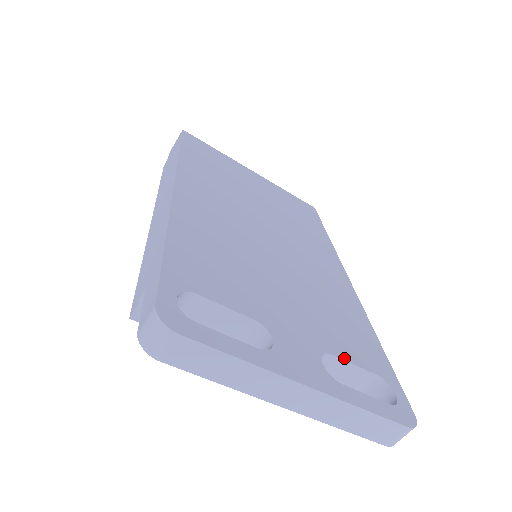
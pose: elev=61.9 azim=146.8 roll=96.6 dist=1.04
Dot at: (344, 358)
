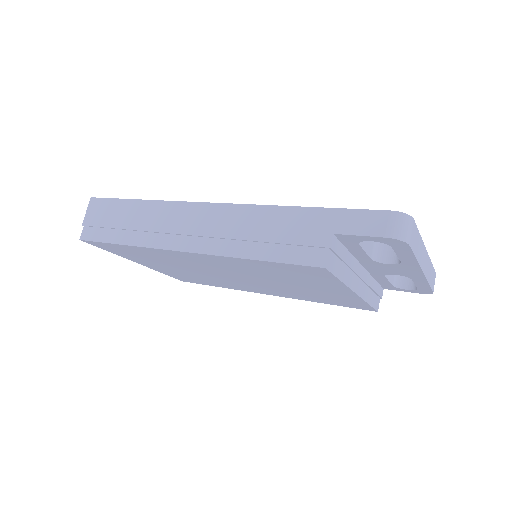
Dot at: occluded
